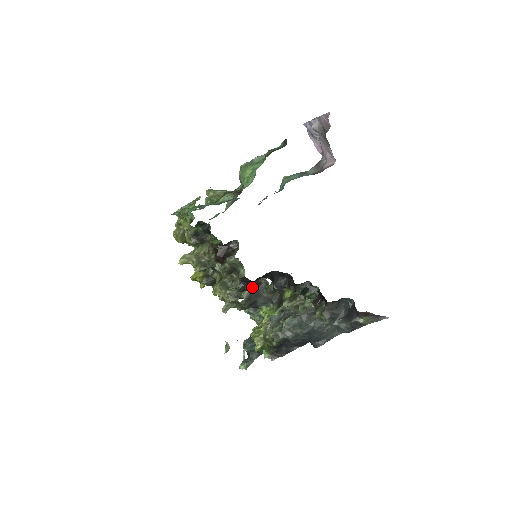
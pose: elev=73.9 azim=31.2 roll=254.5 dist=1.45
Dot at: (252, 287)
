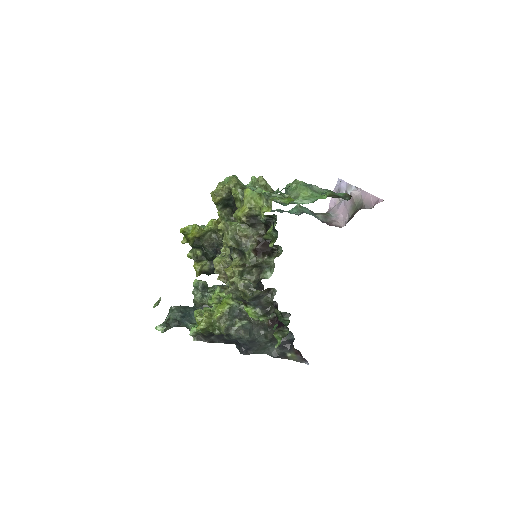
Dot at: (264, 290)
